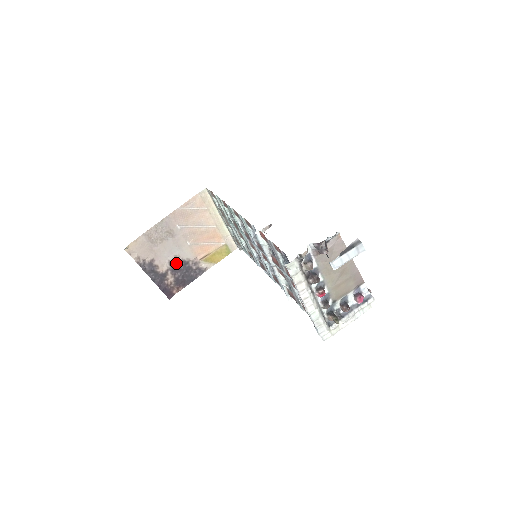
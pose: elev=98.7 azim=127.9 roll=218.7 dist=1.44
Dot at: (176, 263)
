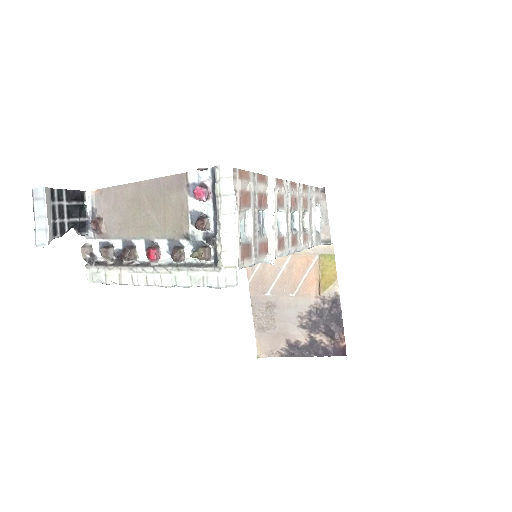
Dot at: (307, 321)
